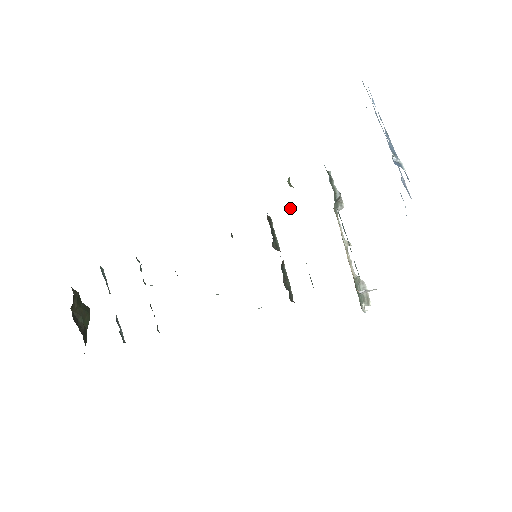
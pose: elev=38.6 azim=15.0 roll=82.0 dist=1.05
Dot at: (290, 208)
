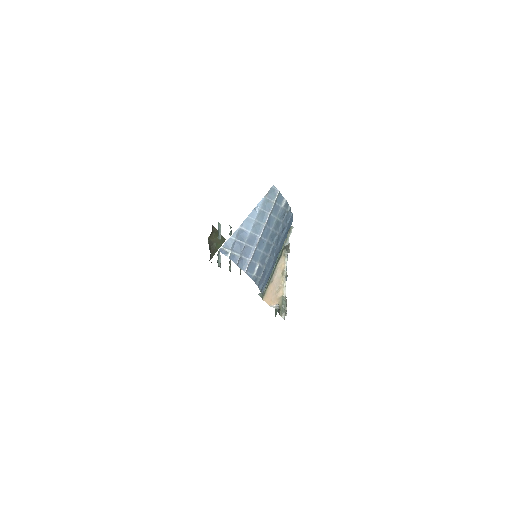
Dot at: occluded
